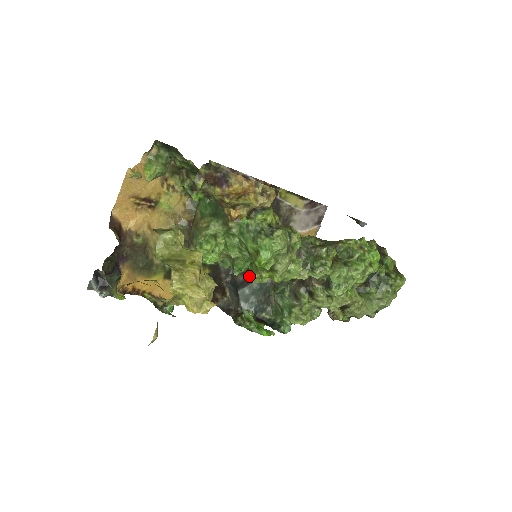
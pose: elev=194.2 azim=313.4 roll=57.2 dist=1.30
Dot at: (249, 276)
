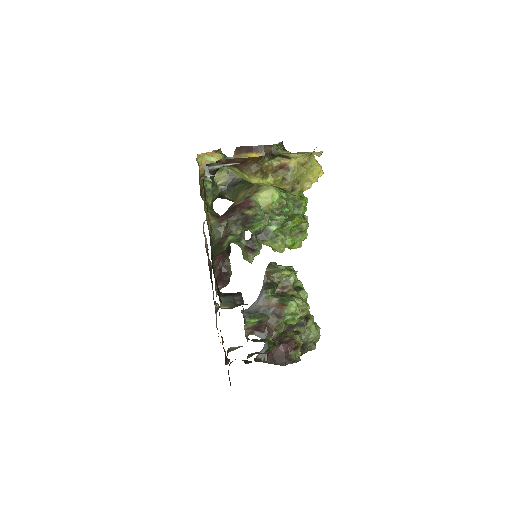
Dot at: (279, 237)
